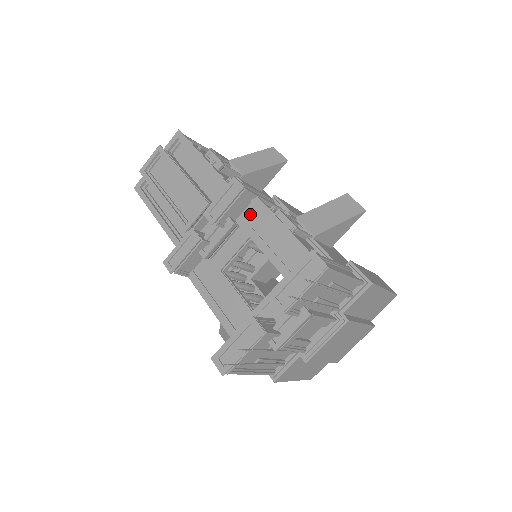
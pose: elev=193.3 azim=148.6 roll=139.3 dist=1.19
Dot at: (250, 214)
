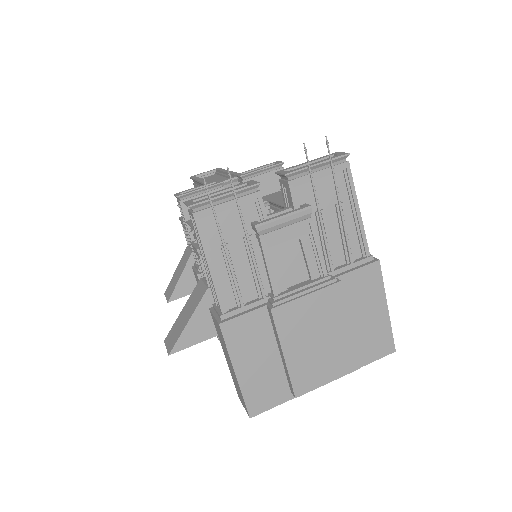
Dot at: (276, 194)
